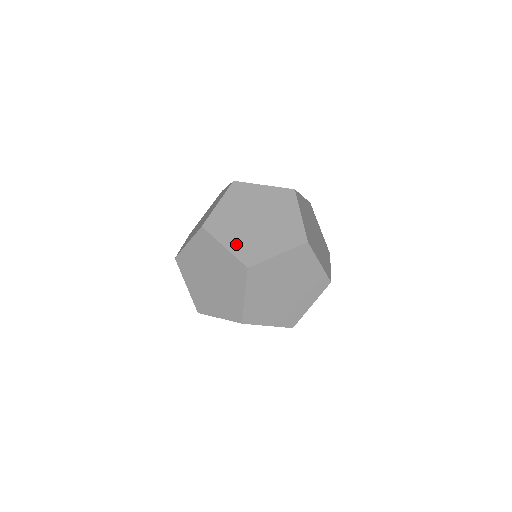
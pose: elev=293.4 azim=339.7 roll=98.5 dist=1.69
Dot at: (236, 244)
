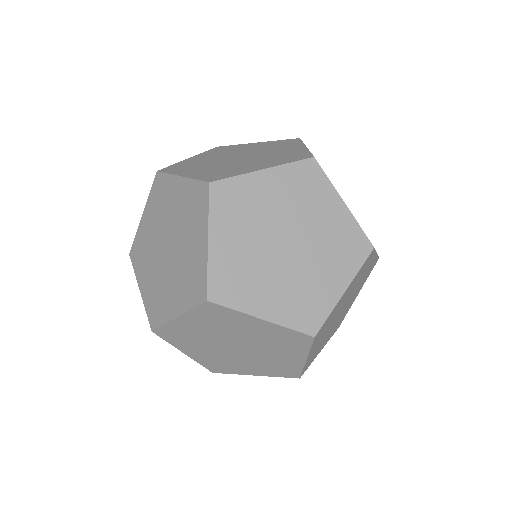
Dot at: (259, 370)
